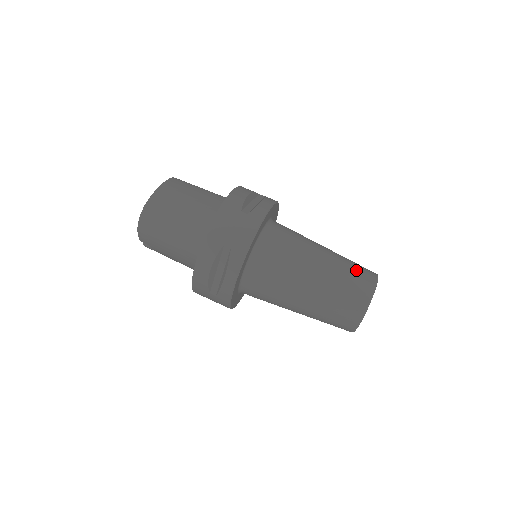
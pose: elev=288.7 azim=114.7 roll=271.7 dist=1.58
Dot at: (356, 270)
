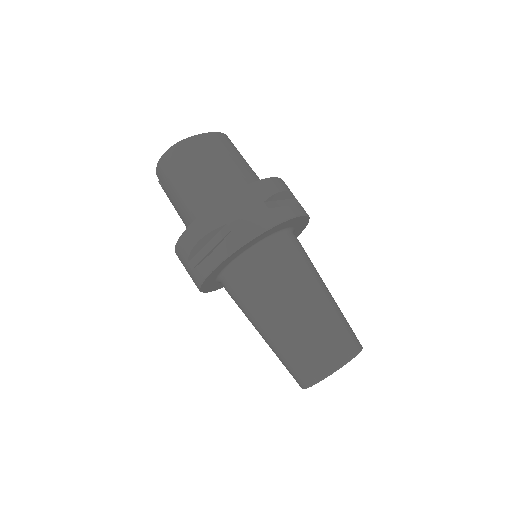
Dot at: (343, 330)
